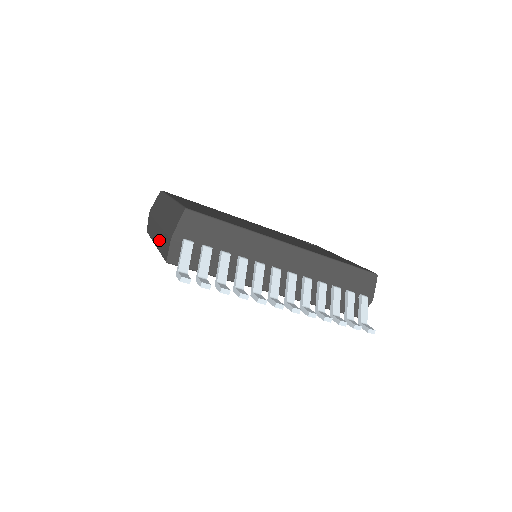
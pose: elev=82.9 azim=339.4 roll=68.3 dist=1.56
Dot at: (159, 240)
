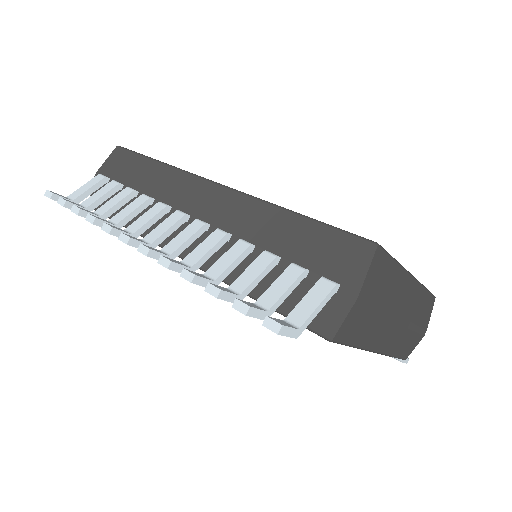
Dot at: occluded
